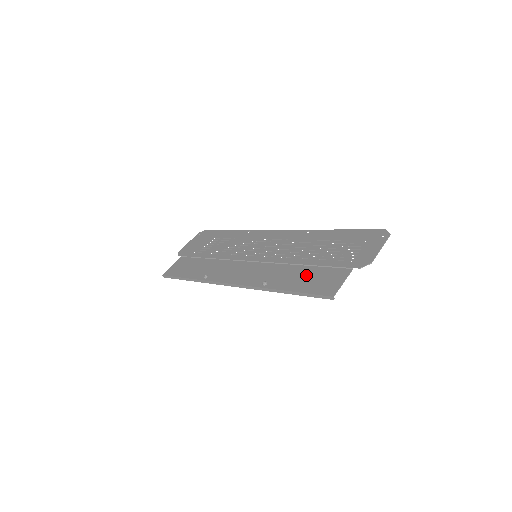
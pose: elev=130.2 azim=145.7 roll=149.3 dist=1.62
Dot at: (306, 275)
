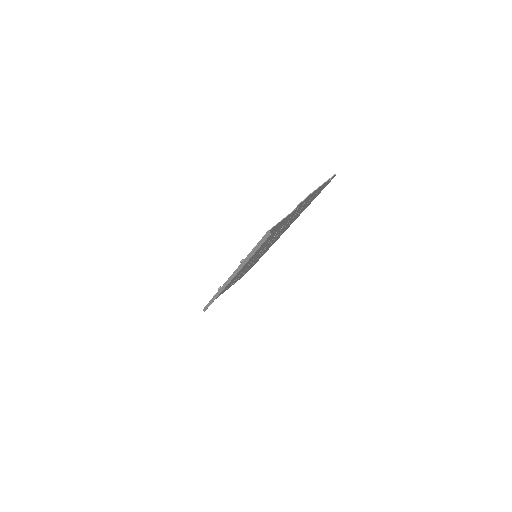
Dot at: (268, 237)
